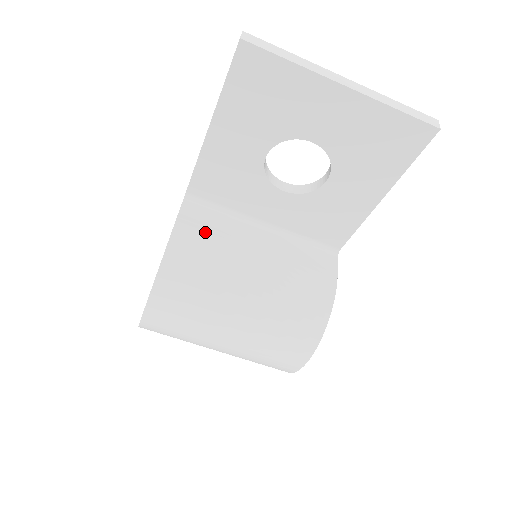
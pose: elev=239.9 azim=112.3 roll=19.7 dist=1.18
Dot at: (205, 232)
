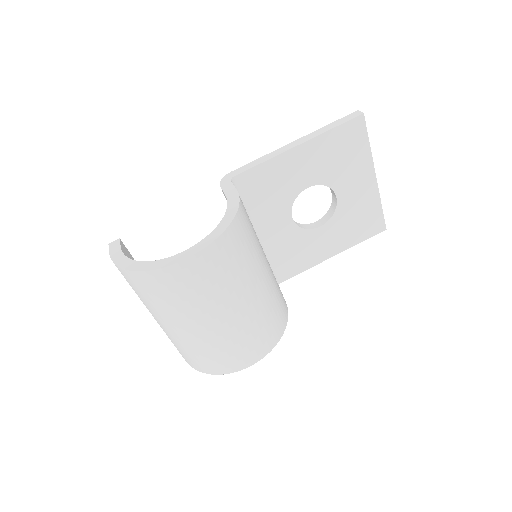
Dot at: occluded
